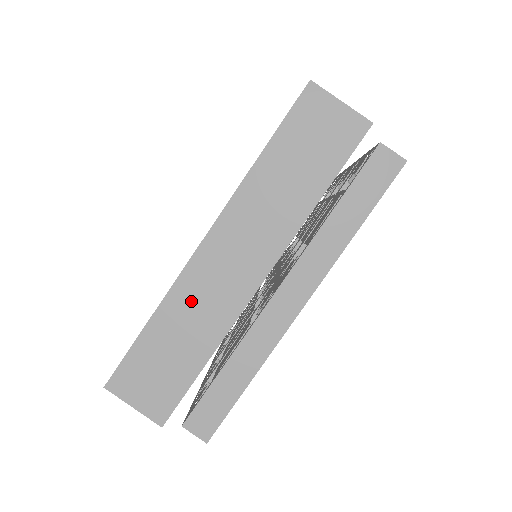
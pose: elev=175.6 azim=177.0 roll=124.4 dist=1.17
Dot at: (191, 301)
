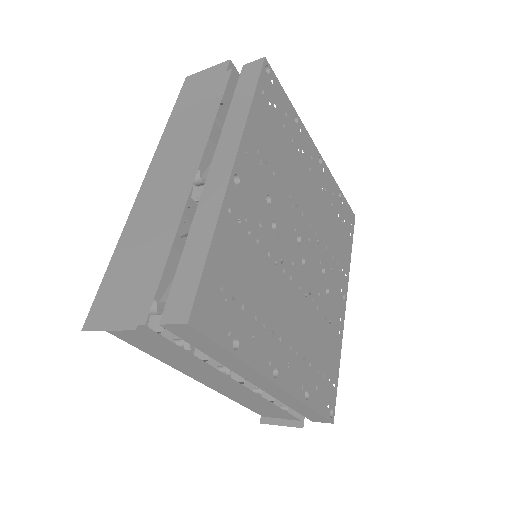
Dot at: (142, 220)
